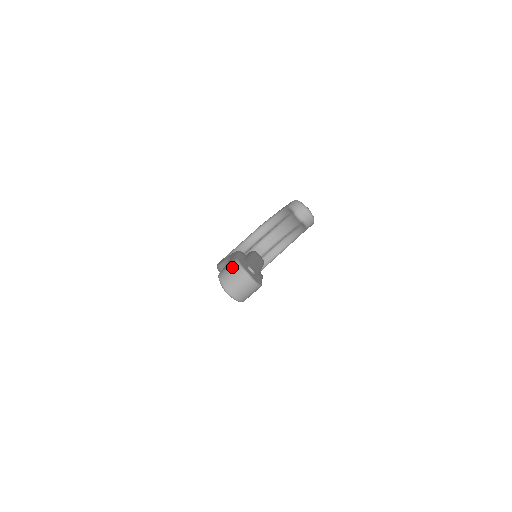
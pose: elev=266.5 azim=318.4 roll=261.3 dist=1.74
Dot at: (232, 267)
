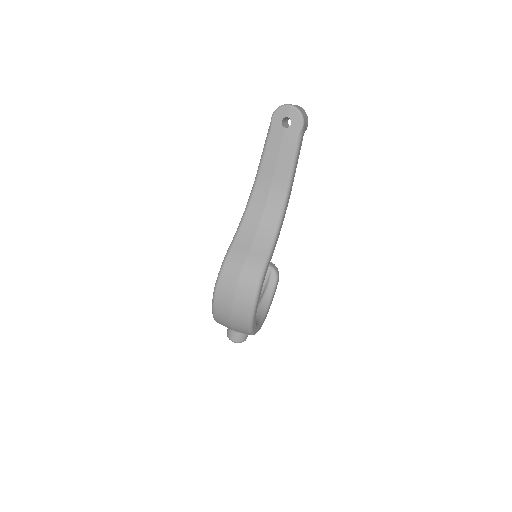
Dot at: occluded
